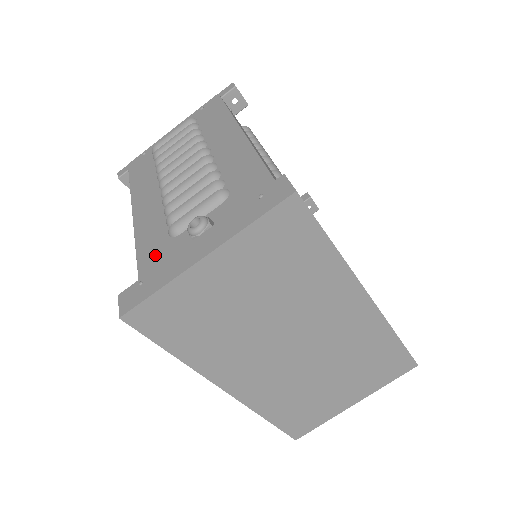
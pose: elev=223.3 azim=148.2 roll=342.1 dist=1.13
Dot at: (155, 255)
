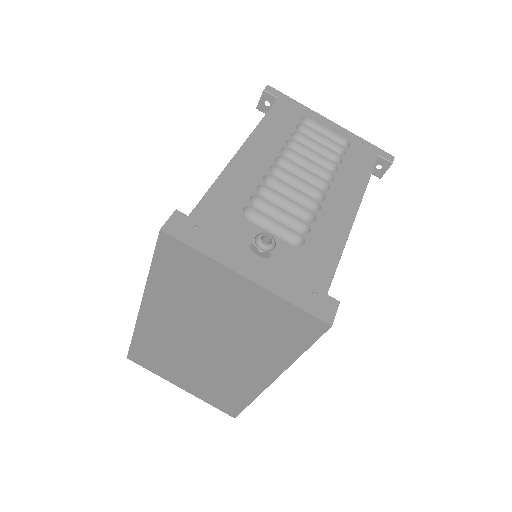
Dot at: (222, 208)
